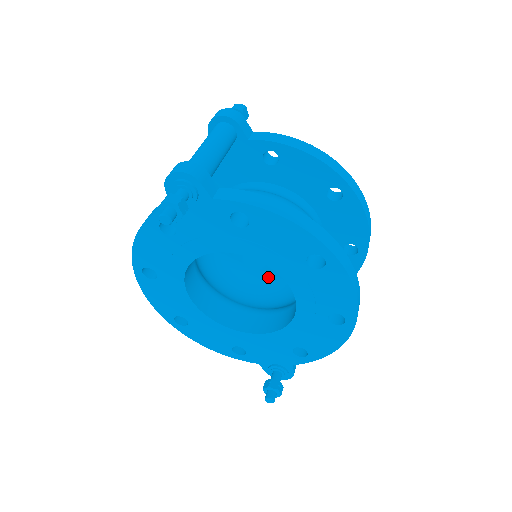
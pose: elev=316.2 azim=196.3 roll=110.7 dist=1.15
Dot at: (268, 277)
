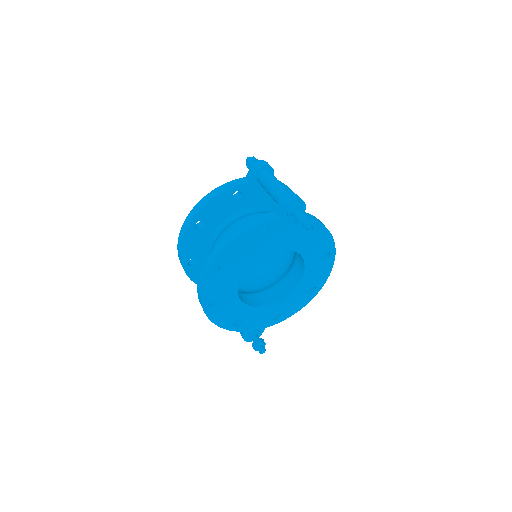
Dot at: occluded
